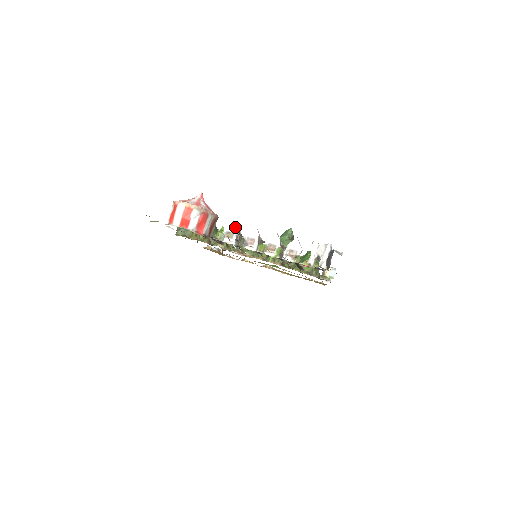
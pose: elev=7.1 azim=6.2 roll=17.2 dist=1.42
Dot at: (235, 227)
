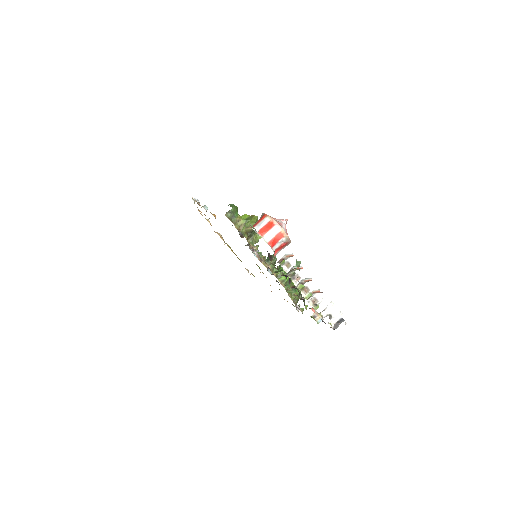
Dot at: (295, 262)
